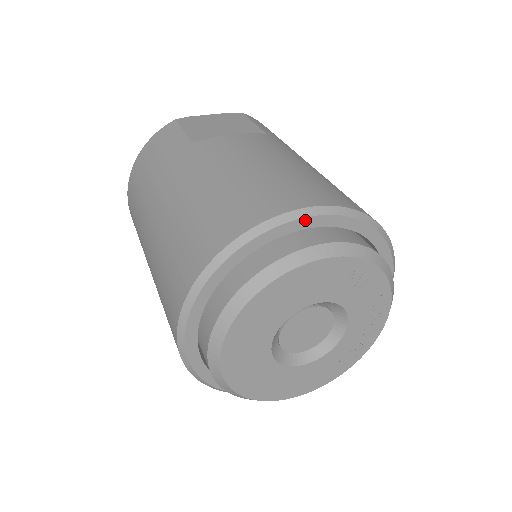
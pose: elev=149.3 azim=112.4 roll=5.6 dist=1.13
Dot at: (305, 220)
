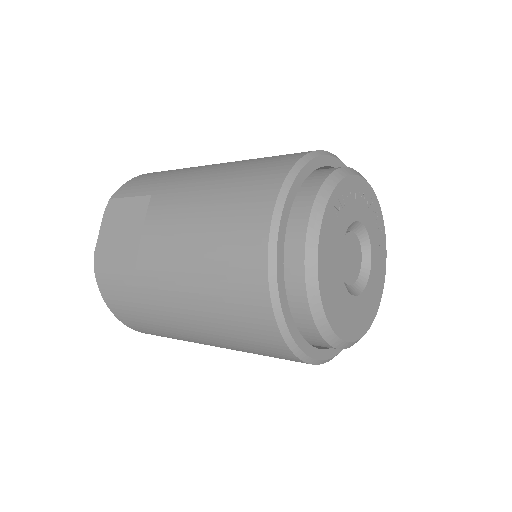
Dot at: (280, 232)
